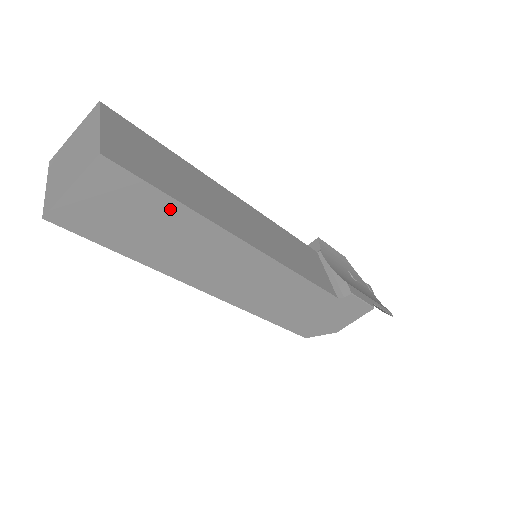
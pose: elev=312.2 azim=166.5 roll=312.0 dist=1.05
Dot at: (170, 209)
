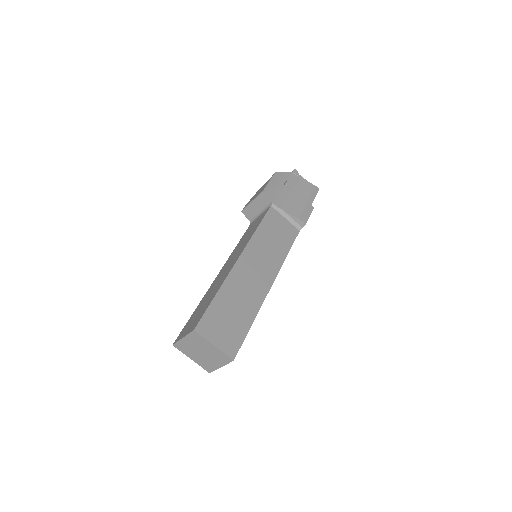
Dot at: occluded
